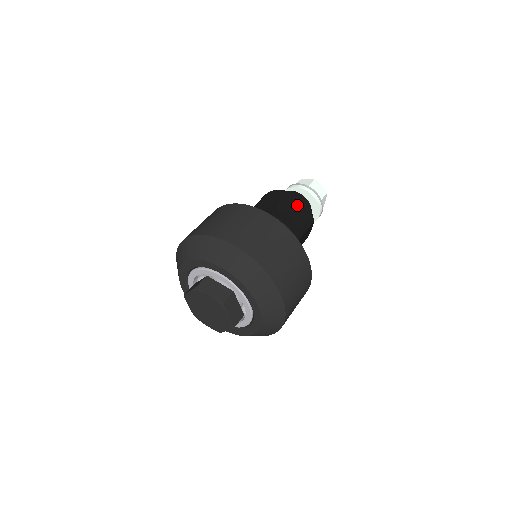
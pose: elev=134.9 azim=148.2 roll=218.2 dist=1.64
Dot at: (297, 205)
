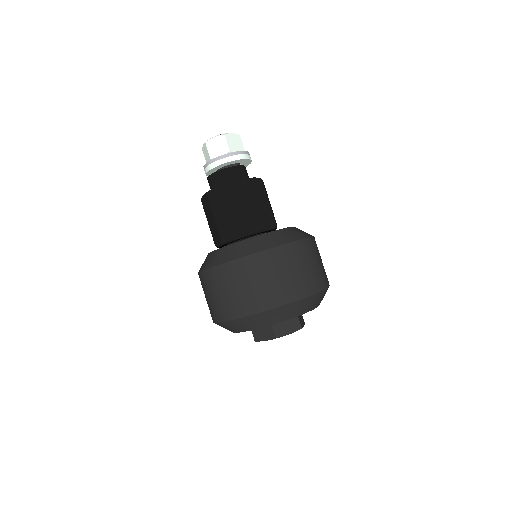
Dot at: (252, 189)
